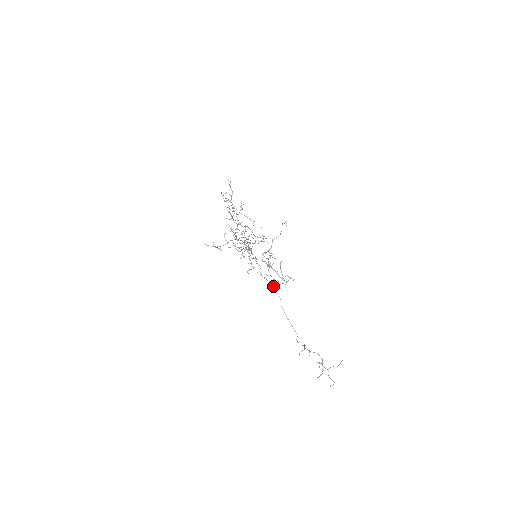
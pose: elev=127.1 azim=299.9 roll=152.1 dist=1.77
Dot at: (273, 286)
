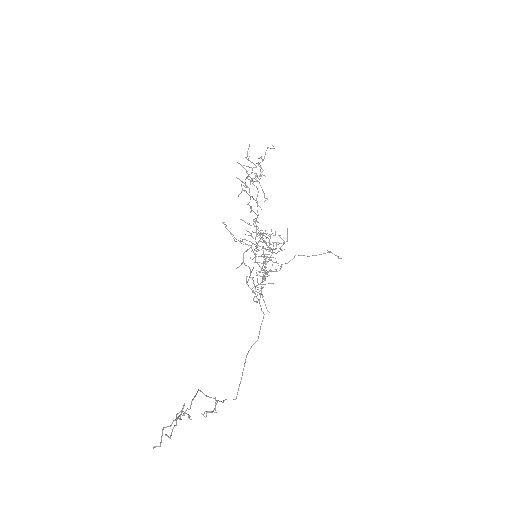
Dot at: occluded
